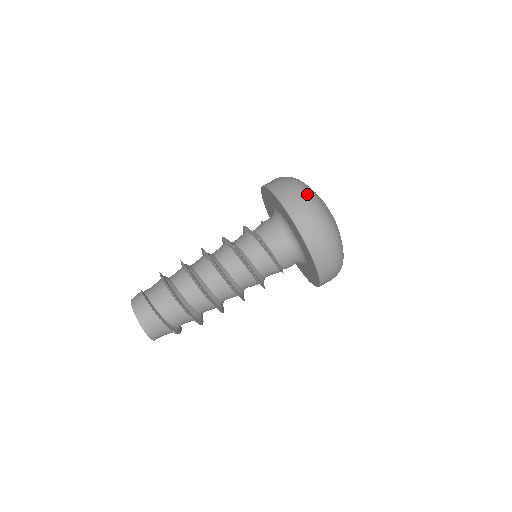
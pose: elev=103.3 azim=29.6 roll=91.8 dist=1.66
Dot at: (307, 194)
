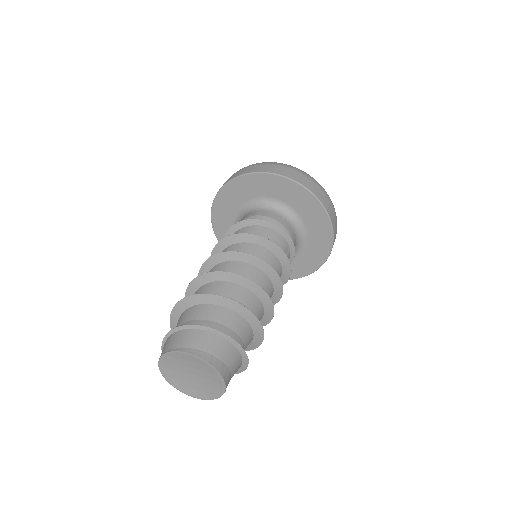
Dot at: occluded
